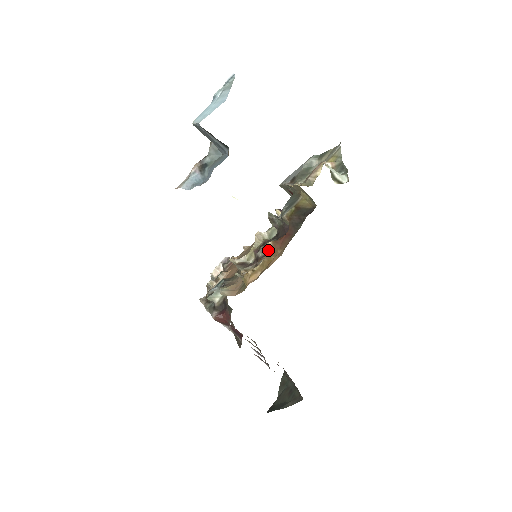
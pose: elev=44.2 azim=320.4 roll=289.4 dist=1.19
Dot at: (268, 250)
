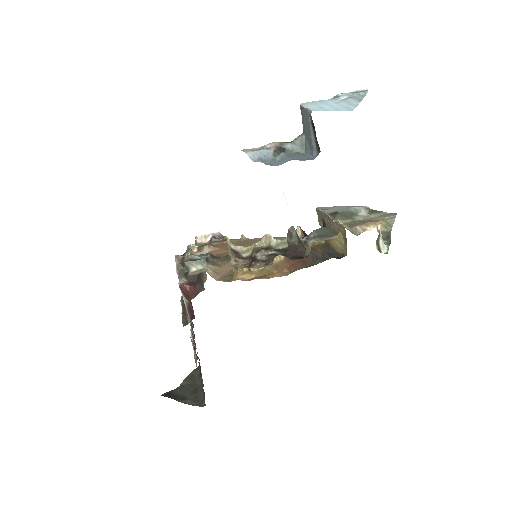
Dot at: (276, 262)
